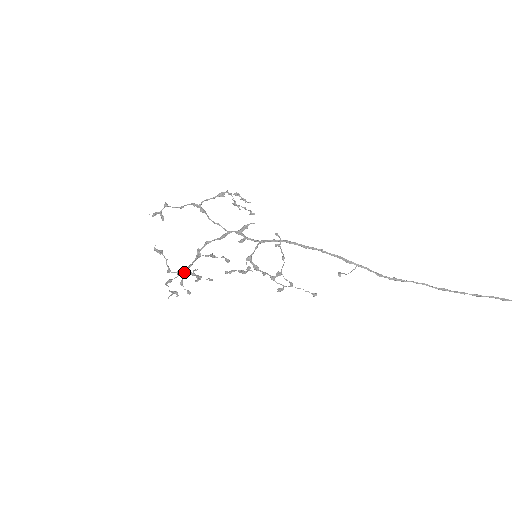
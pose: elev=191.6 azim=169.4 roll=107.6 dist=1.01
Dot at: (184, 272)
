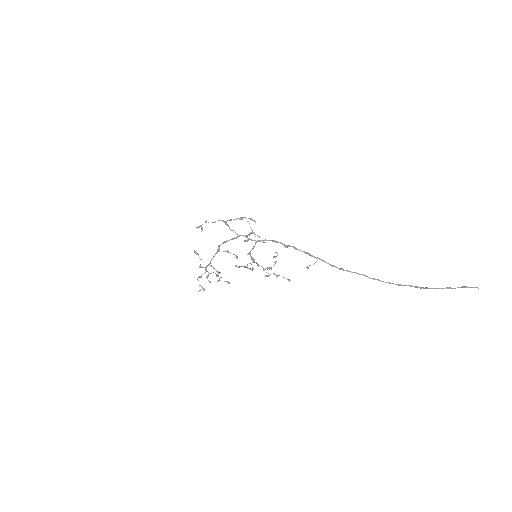
Dot at: (209, 264)
